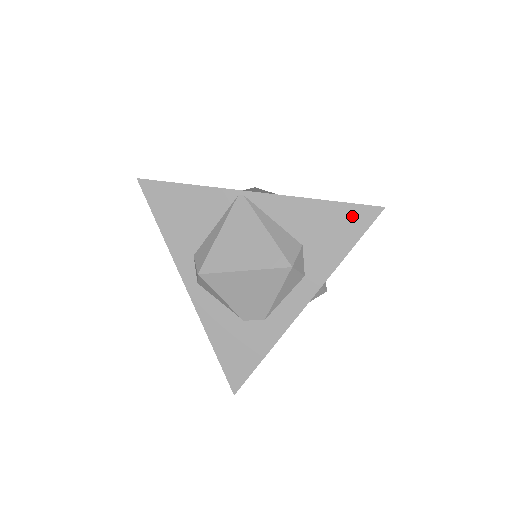
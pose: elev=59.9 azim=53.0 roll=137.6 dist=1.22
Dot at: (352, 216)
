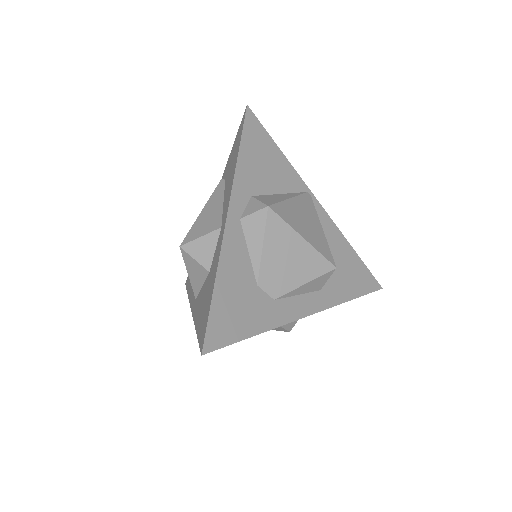
Dot at: (364, 276)
